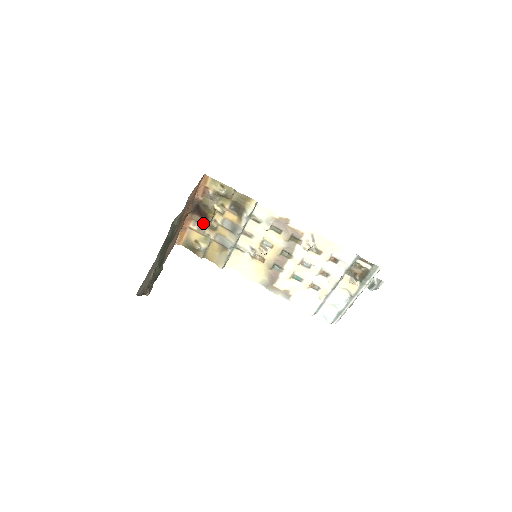
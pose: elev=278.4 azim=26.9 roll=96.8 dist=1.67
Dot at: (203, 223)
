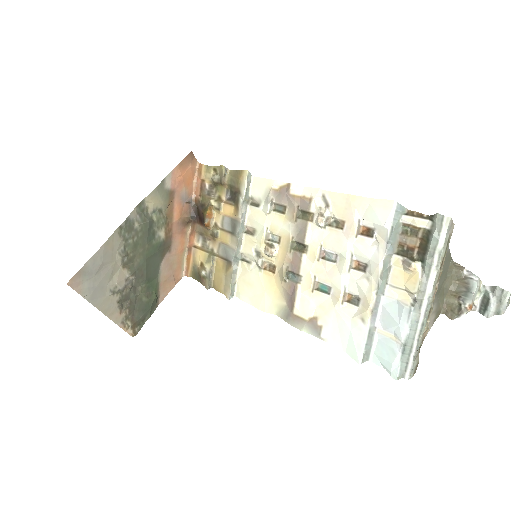
Dot at: (205, 233)
